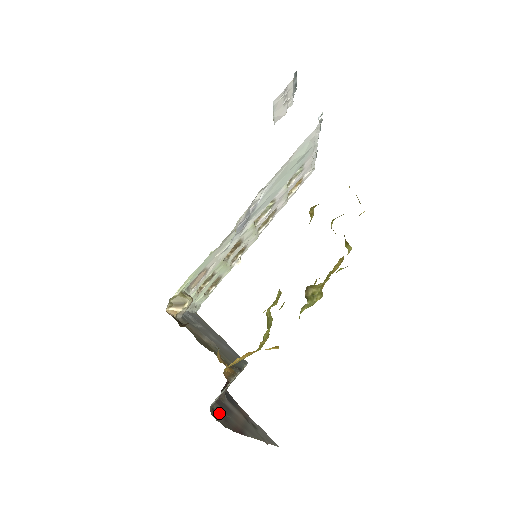
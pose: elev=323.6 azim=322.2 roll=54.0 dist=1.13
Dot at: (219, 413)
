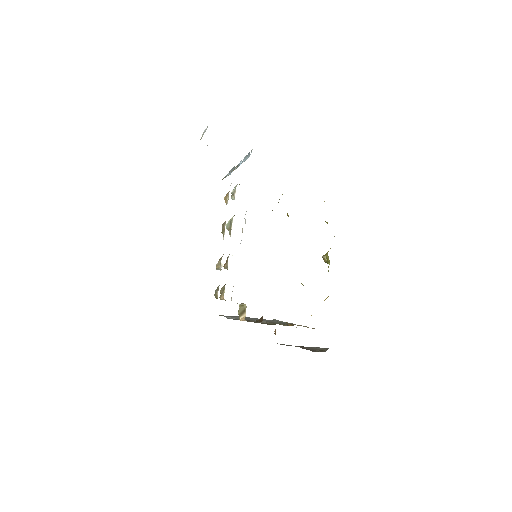
Dot at: occluded
